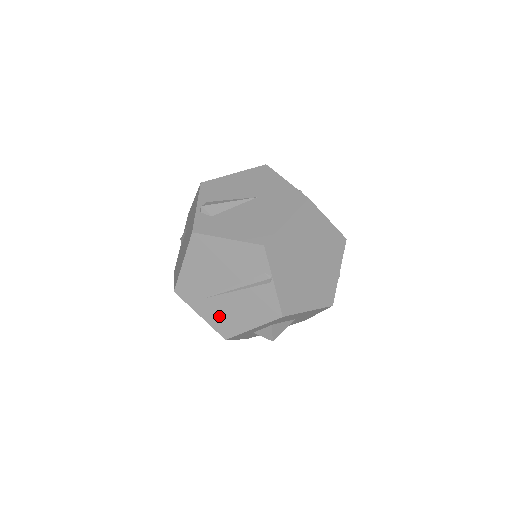
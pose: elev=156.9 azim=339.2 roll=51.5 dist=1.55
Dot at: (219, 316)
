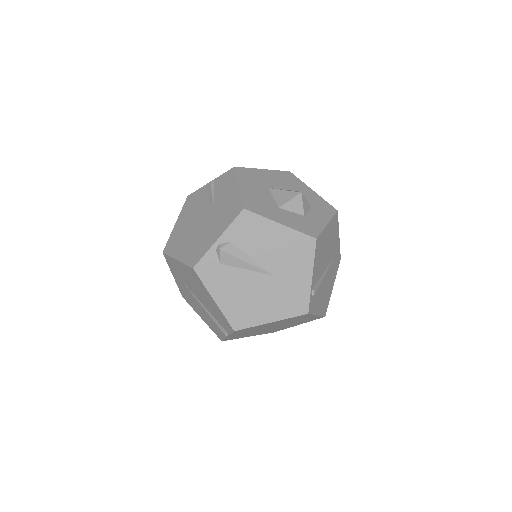
Dot at: (185, 292)
